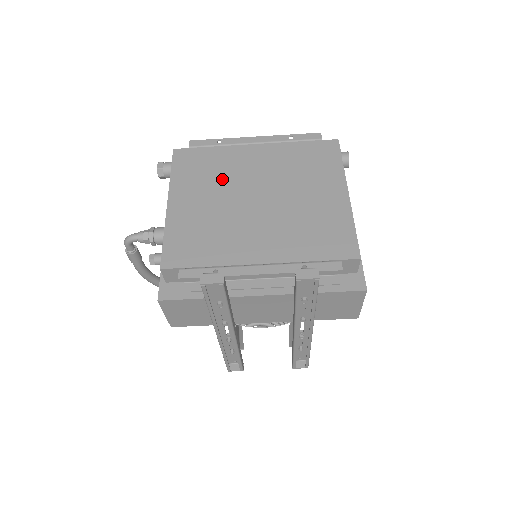
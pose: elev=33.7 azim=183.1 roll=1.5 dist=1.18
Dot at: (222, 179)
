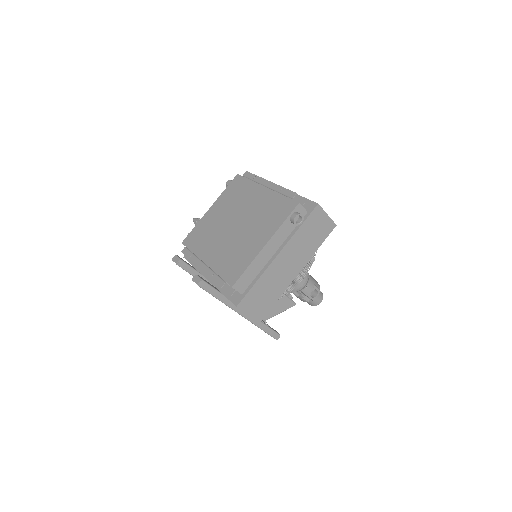
Dot at: (235, 204)
